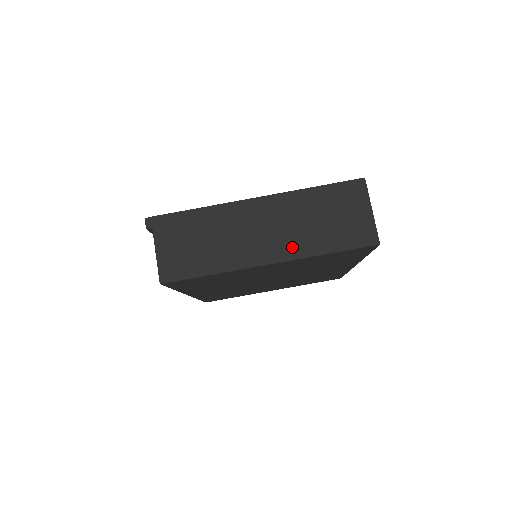
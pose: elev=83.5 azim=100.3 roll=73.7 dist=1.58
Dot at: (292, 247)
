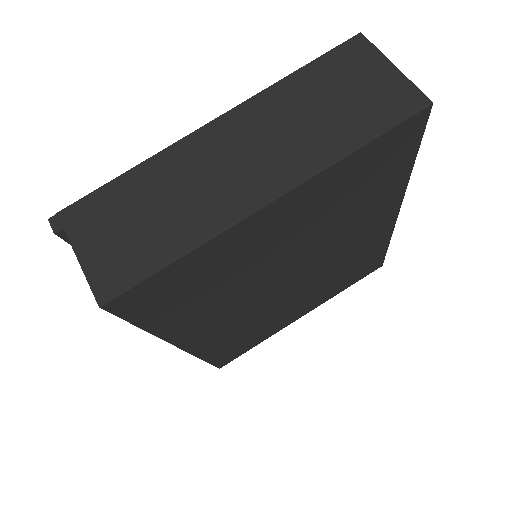
Dot at: (295, 163)
